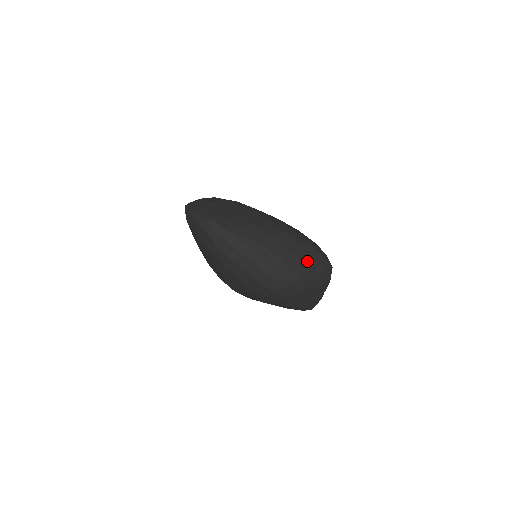
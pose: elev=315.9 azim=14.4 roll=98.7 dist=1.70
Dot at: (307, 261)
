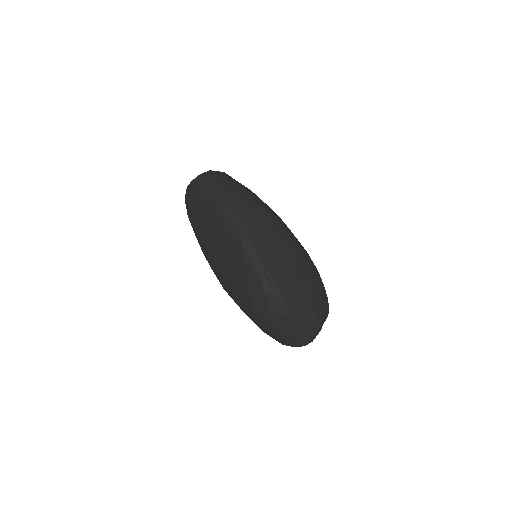
Dot at: (322, 325)
